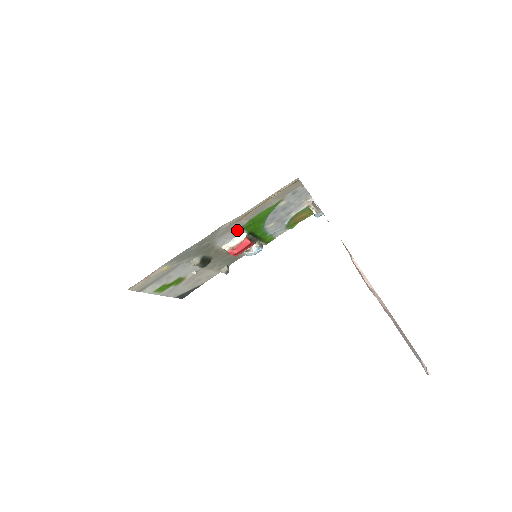
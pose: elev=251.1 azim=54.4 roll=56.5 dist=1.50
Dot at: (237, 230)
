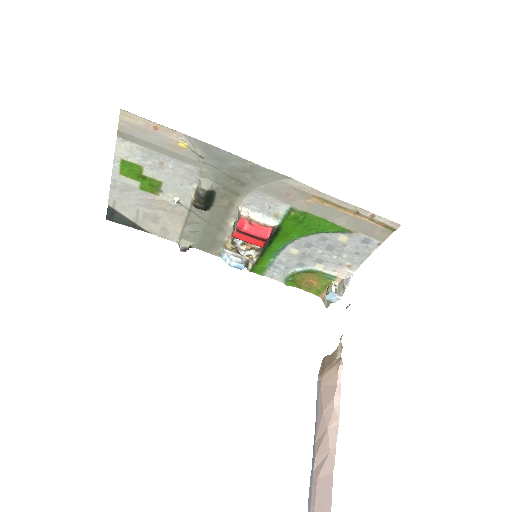
Dot at: (281, 208)
